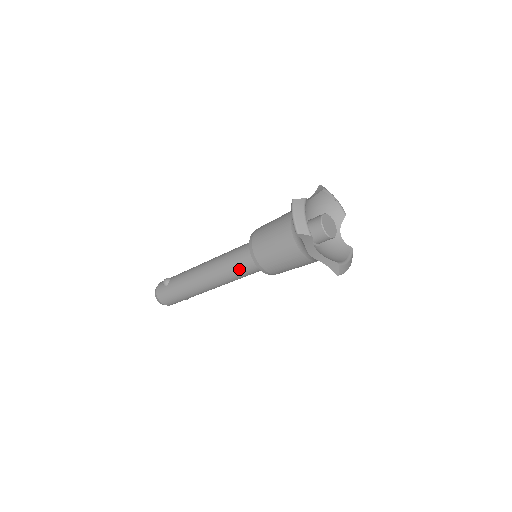
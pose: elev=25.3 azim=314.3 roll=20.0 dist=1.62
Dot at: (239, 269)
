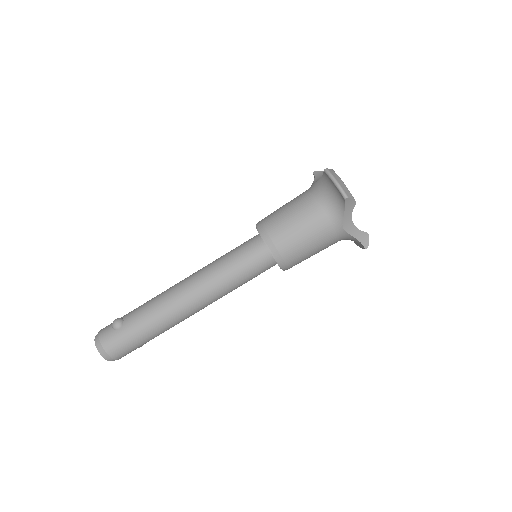
Dot at: (244, 272)
